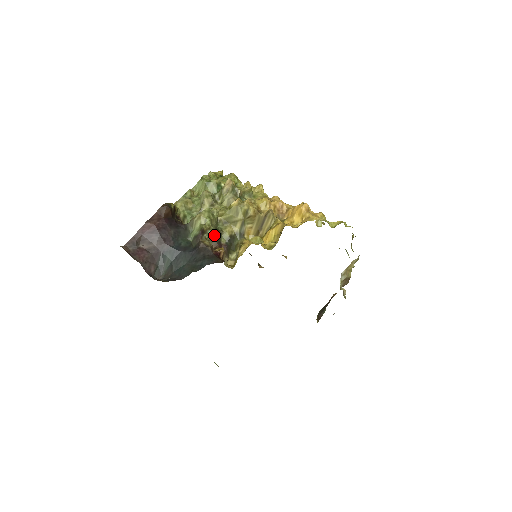
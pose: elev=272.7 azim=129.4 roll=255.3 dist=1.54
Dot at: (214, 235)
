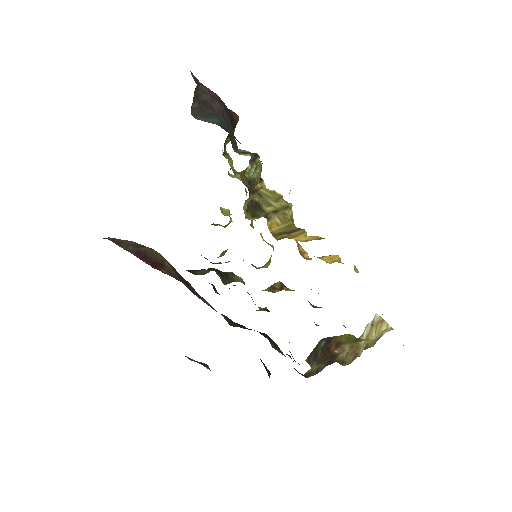
Dot at: (252, 180)
